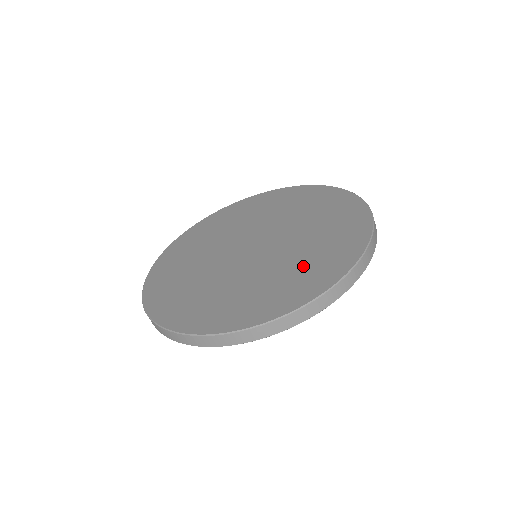
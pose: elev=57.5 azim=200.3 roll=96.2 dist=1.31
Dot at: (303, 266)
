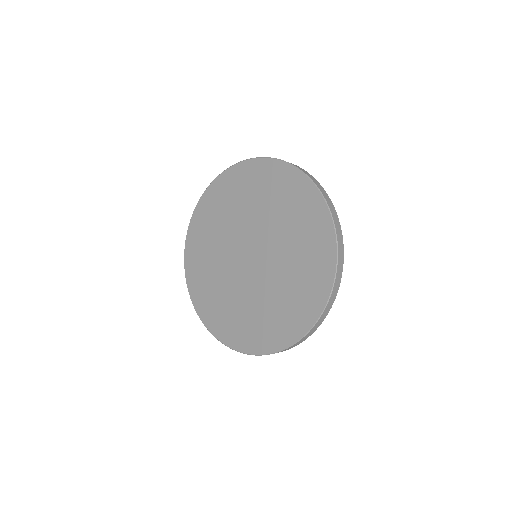
Dot at: (271, 314)
